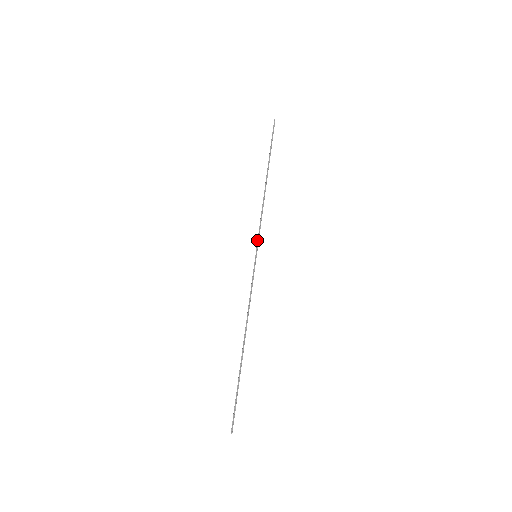
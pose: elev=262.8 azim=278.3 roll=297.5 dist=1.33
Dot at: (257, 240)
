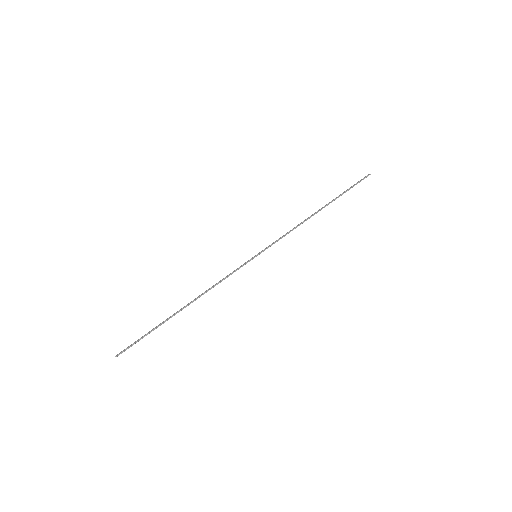
Dot at: (268, 246)
